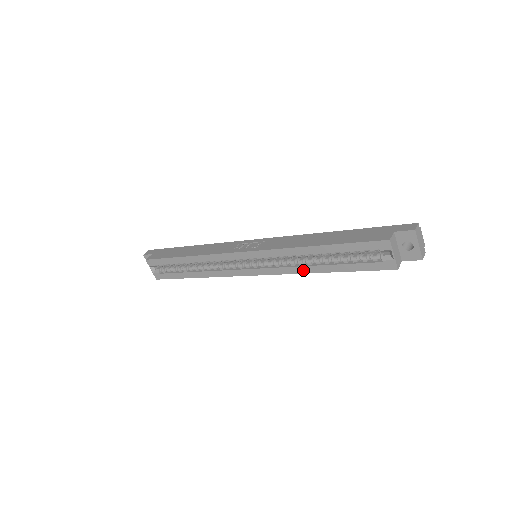
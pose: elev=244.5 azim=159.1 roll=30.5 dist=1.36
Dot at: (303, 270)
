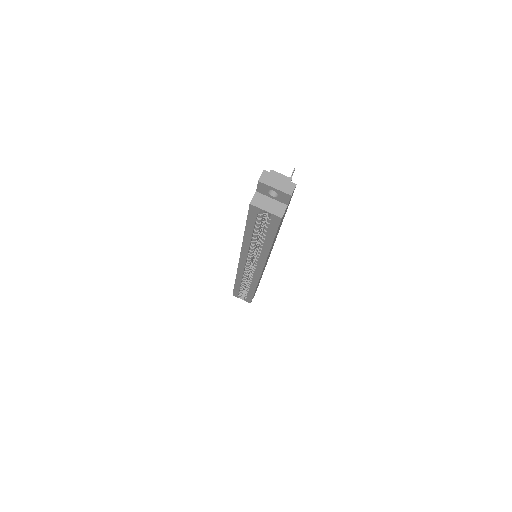
Dot at: (265, 253)
